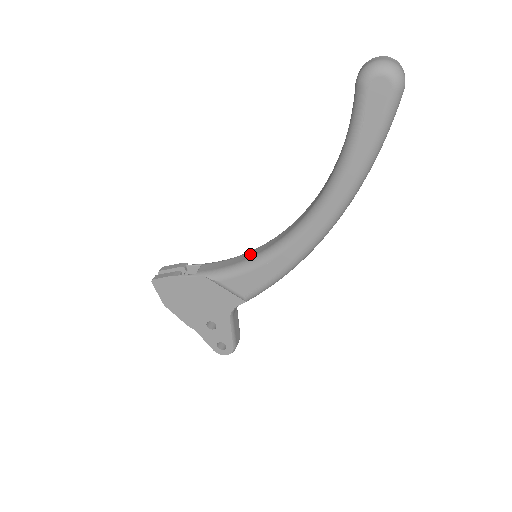
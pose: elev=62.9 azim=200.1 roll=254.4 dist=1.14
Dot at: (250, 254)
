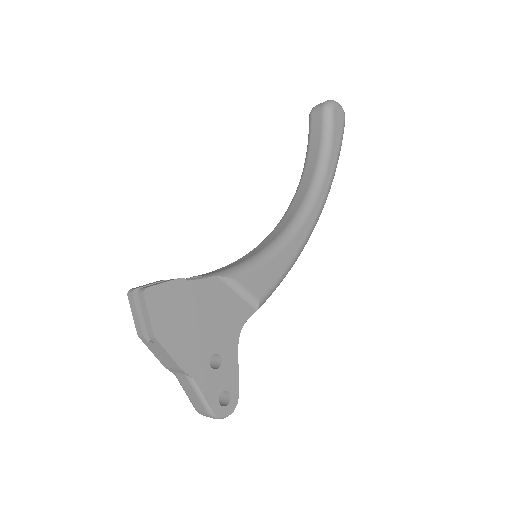
Dot at: (251, 253)
